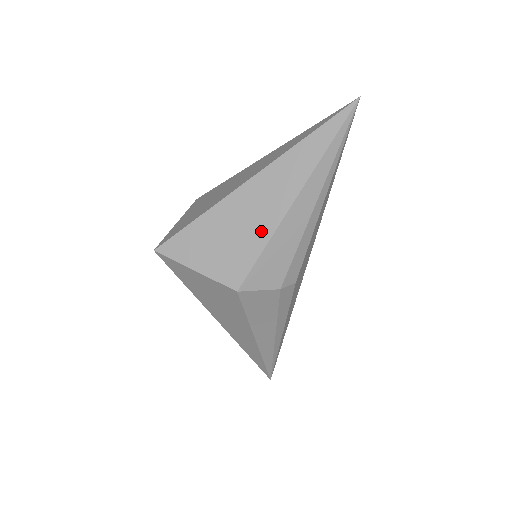
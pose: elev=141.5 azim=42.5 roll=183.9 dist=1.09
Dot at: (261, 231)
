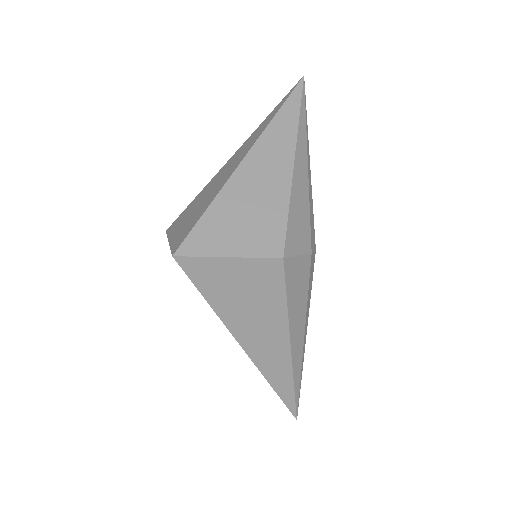
Dot at: (278, 196)
